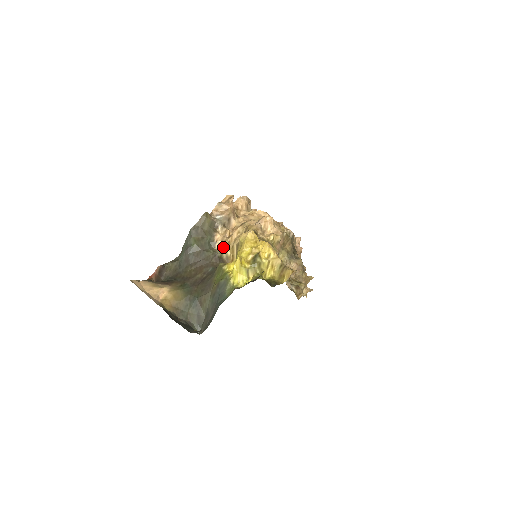
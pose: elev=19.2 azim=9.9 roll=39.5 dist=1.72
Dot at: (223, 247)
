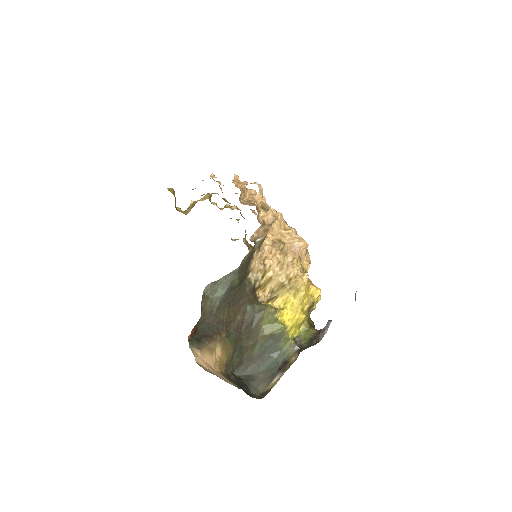
Dot at: (258, 276)
